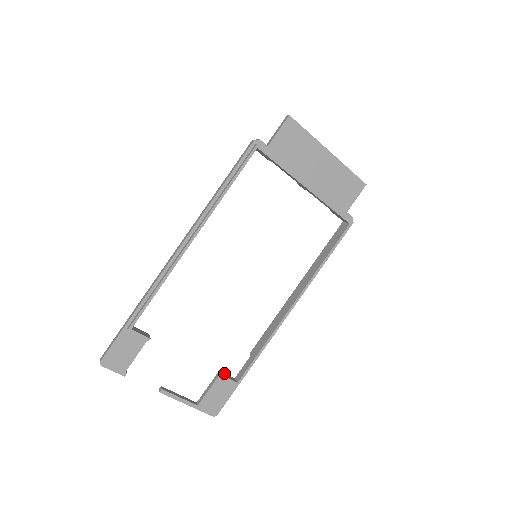
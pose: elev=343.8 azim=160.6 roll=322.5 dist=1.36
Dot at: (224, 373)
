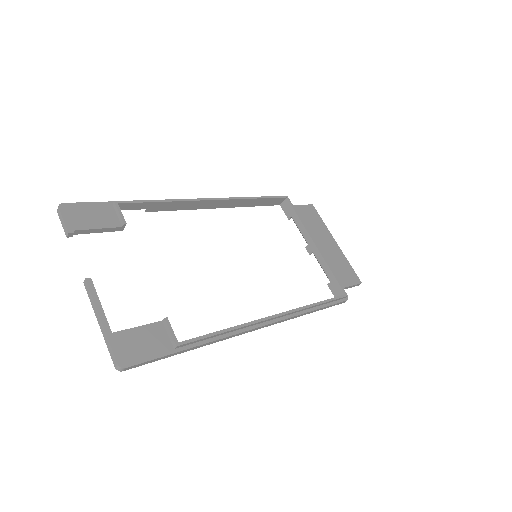
Dot at: (166, 329)
